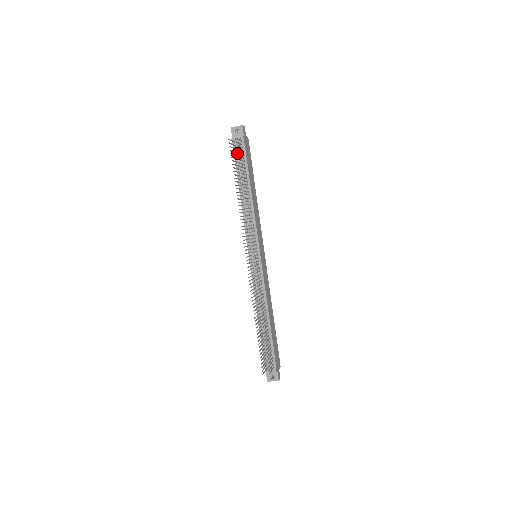
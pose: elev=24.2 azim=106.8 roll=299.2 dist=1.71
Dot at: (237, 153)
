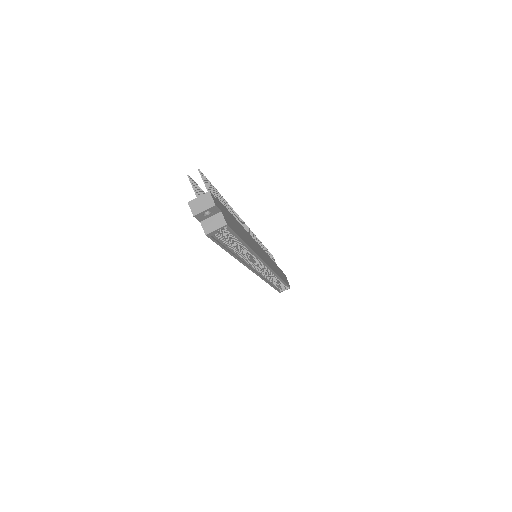
Dot at: occluded
